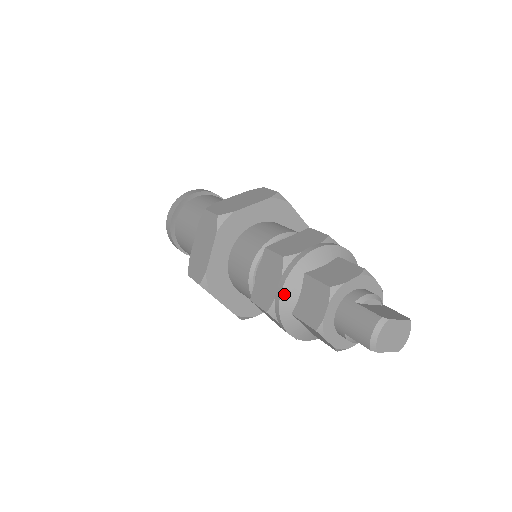
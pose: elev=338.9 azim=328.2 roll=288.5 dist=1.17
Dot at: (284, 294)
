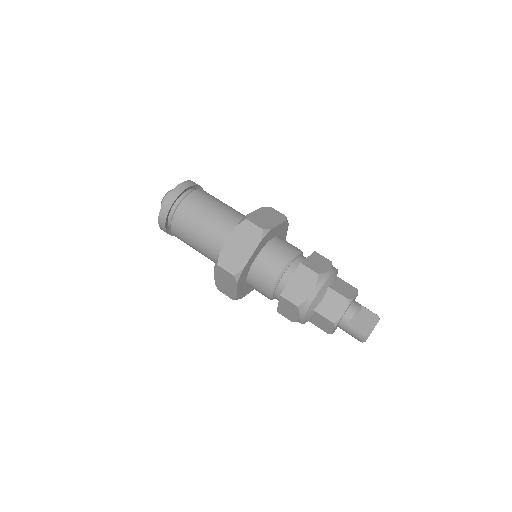
Dot at: (304, 321)
